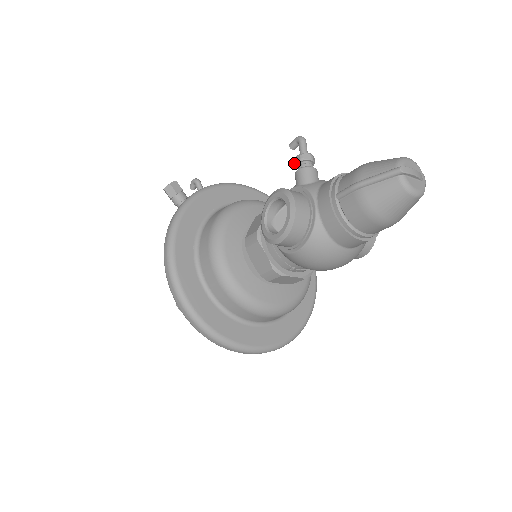
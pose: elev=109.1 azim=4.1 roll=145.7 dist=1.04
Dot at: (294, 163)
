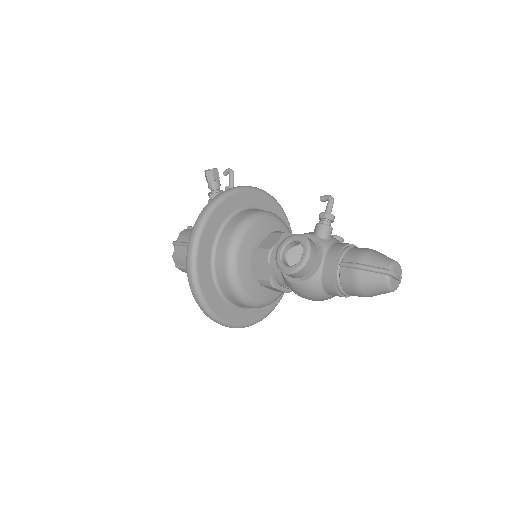
Dot at: (319, 216)
